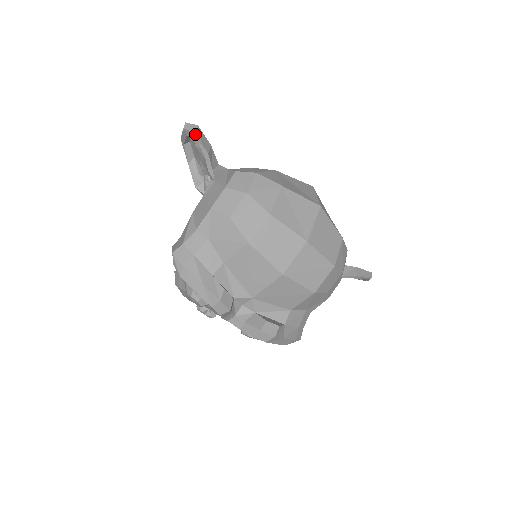
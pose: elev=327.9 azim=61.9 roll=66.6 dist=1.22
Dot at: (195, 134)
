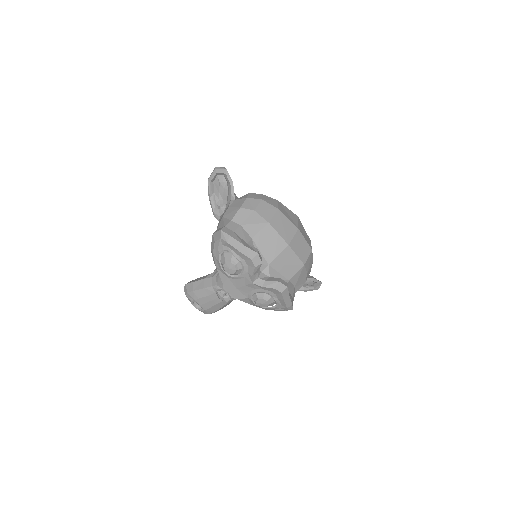
Dot at: (225, 170)
